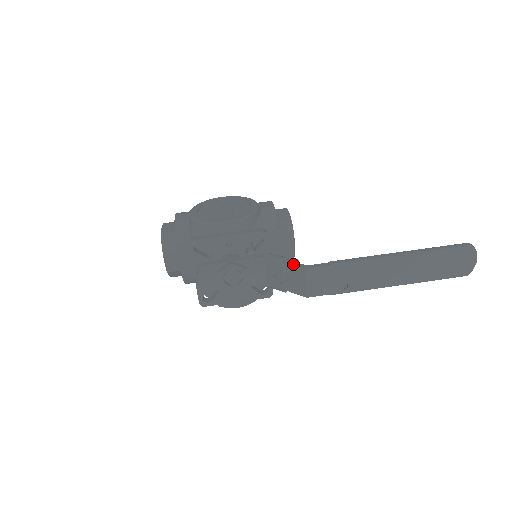
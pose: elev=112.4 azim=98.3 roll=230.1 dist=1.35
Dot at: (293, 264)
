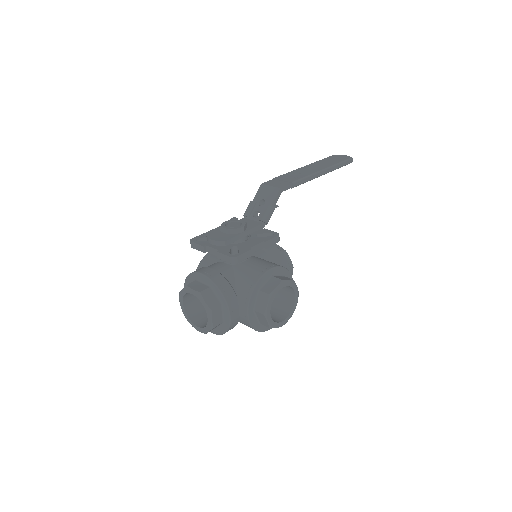
Dot at: (256, 195)
